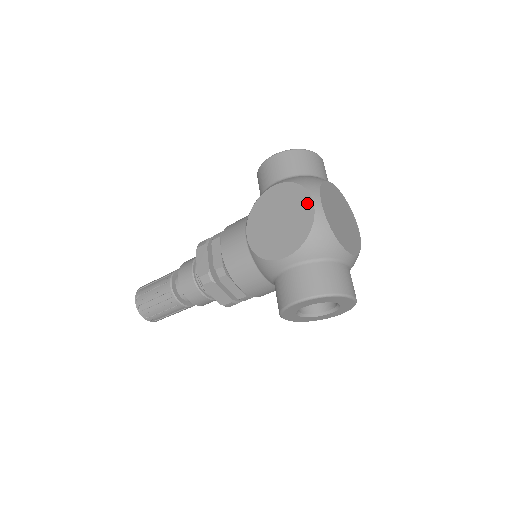
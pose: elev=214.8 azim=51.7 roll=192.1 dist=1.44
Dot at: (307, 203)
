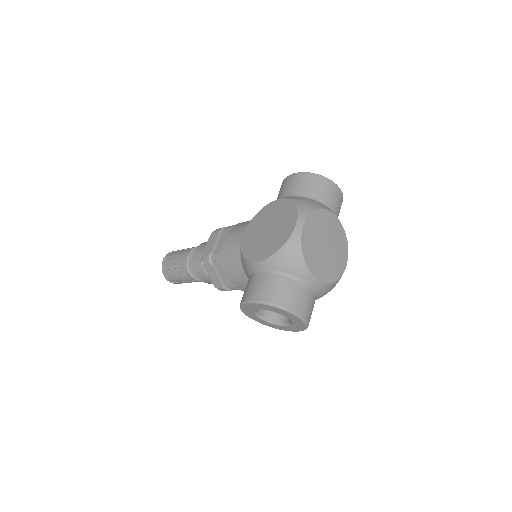
Dot at: (292, 222)
